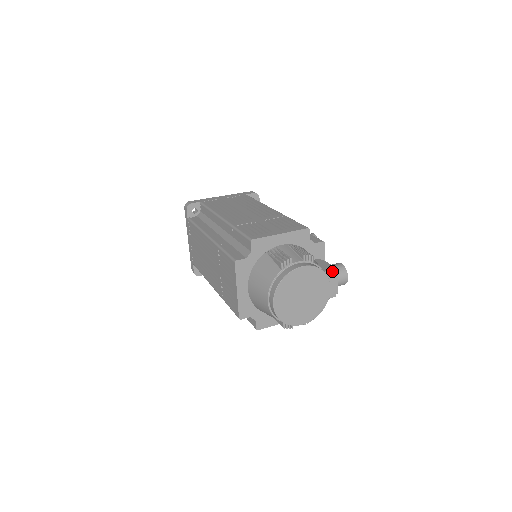
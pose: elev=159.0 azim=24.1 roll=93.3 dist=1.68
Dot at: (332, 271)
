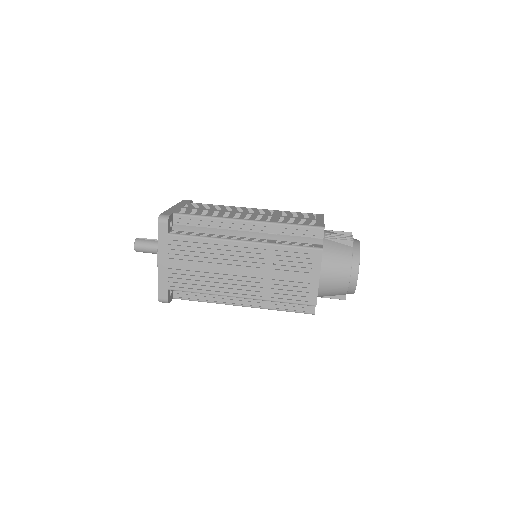
Dot at: occluded
